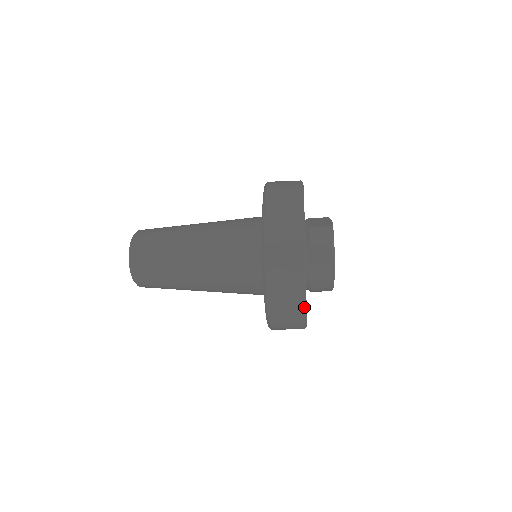
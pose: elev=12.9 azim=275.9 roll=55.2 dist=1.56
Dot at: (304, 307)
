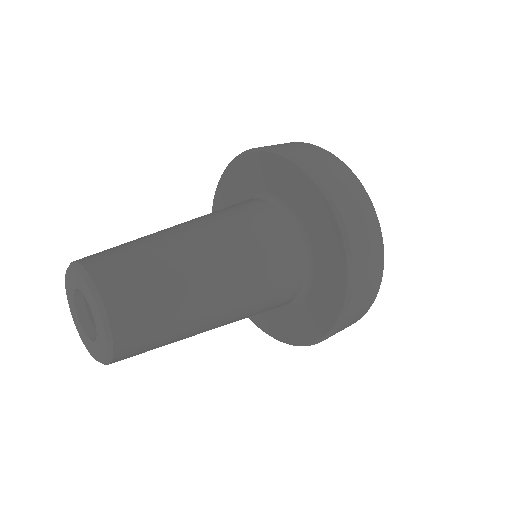
Dot at: (382, 275)
